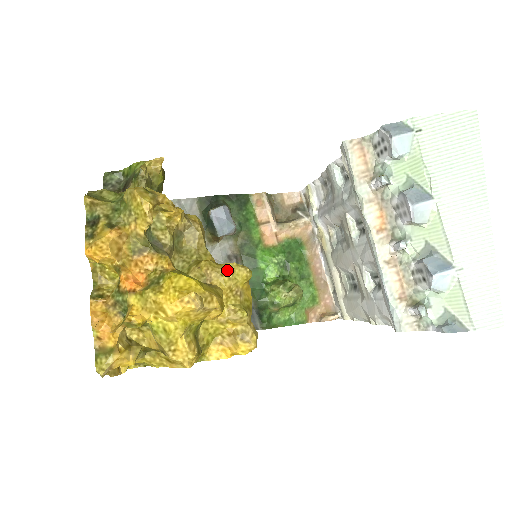
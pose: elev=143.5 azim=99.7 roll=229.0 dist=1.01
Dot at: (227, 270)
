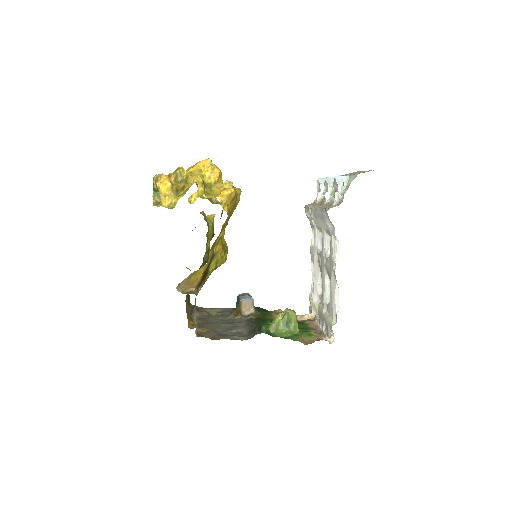
Dot at: occluded
